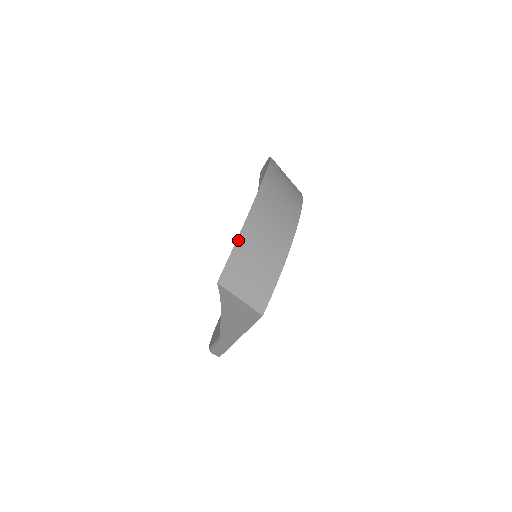
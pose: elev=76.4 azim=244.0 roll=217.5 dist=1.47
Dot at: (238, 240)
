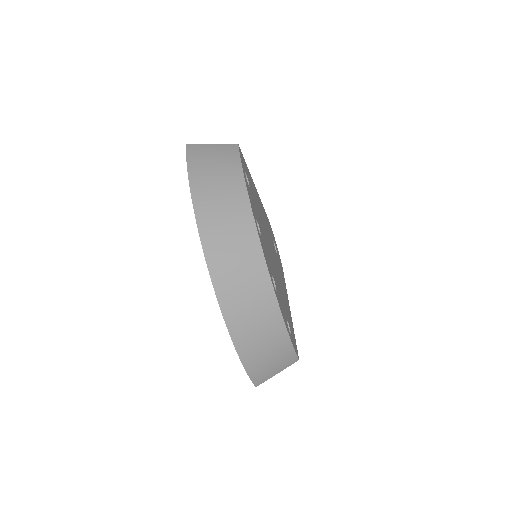
Dot at: (246, 368)
